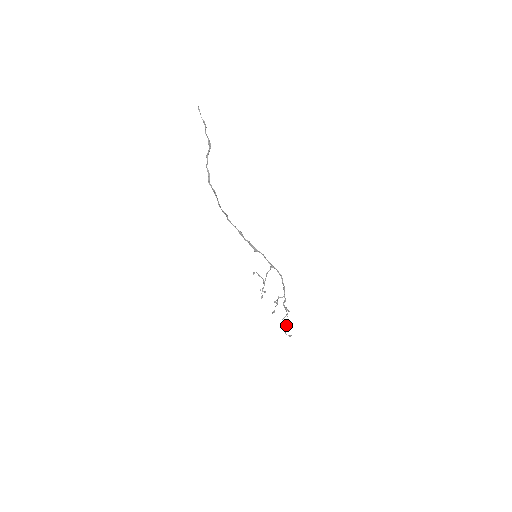
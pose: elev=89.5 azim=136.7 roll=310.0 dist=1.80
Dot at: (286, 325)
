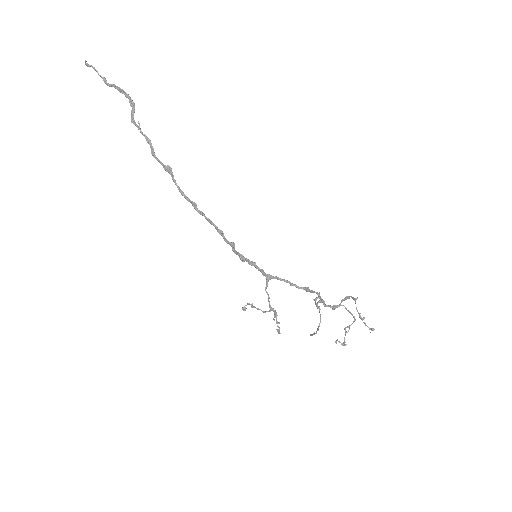
Dot at: (345, 334)
